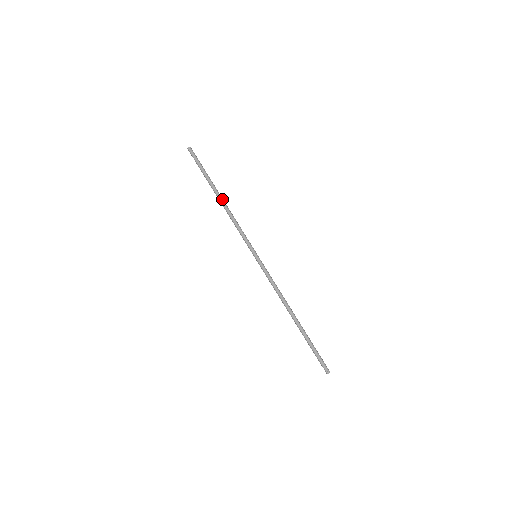
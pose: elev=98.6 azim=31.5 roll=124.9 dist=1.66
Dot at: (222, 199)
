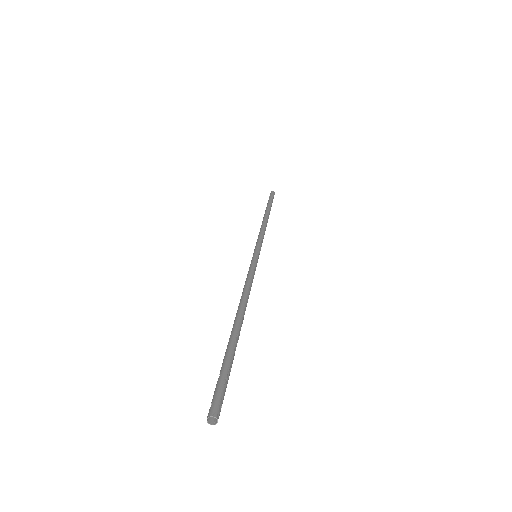
Dot at: (268, 217)
